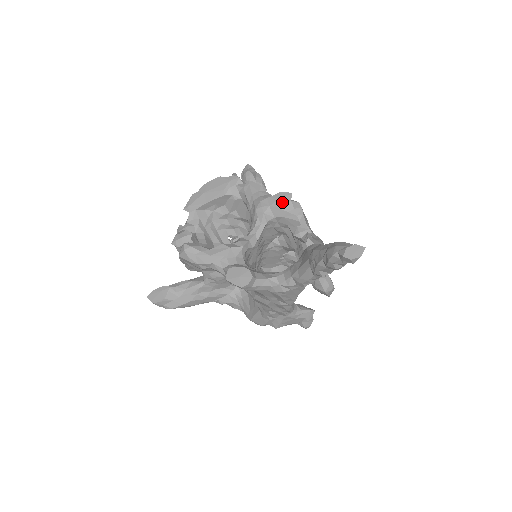
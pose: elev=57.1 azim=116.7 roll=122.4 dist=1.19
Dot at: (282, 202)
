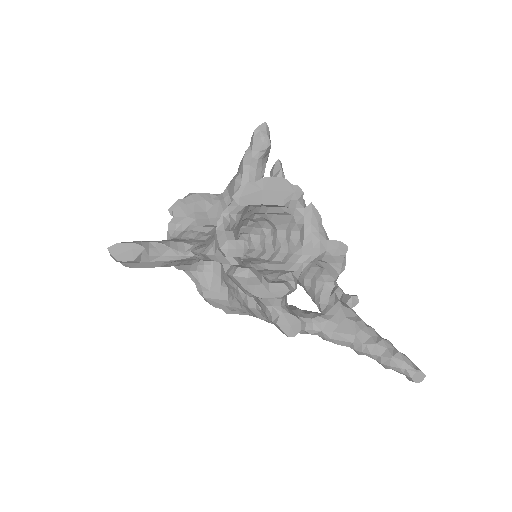
Dot at: (338, 253)
